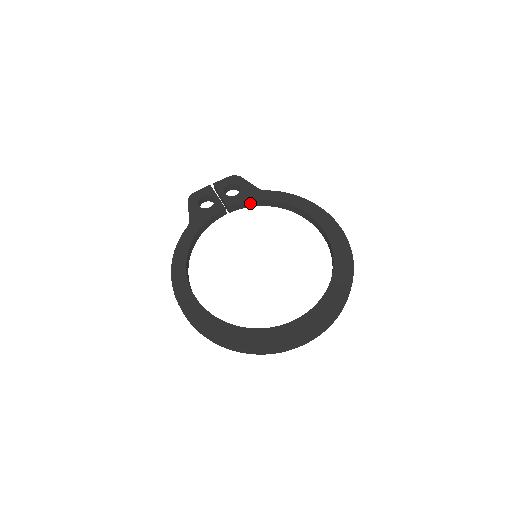
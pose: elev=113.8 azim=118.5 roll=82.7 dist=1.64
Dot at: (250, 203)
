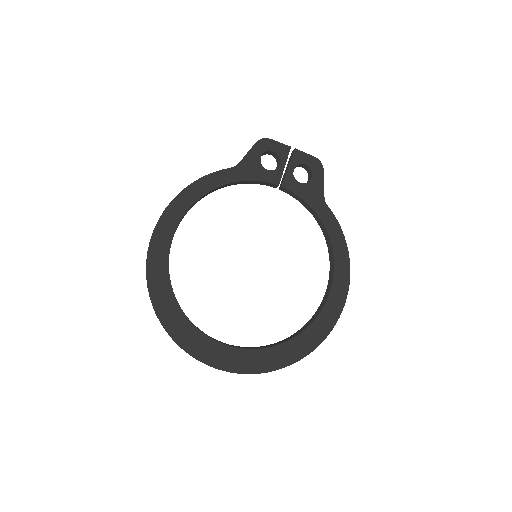
Dot at: (304, 202)
